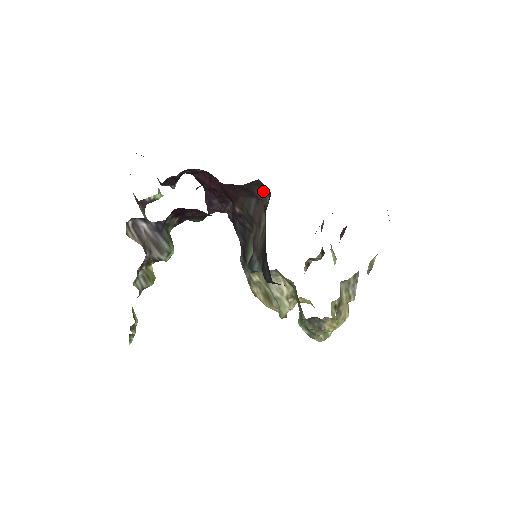
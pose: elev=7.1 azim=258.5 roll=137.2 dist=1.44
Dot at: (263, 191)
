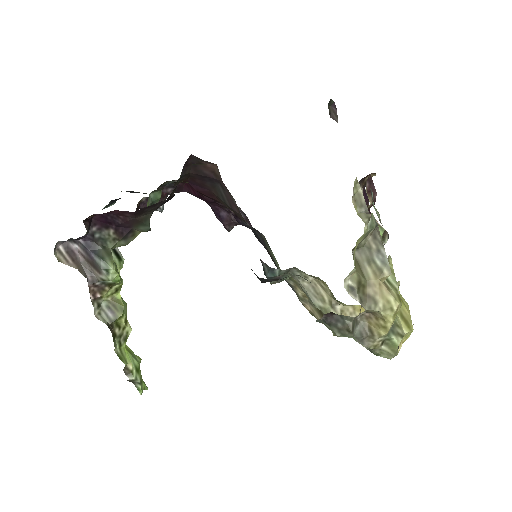
Dot at: (212, 169)
